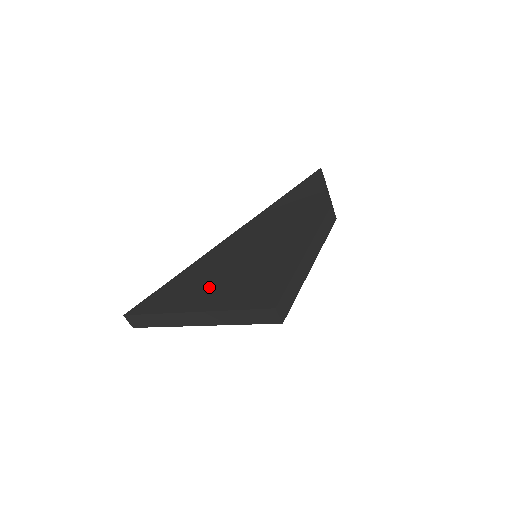
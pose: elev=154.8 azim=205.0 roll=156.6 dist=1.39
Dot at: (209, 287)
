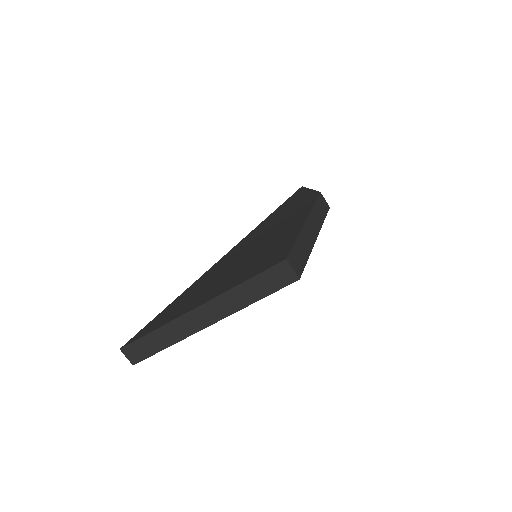
Dot at: (211, 287)
